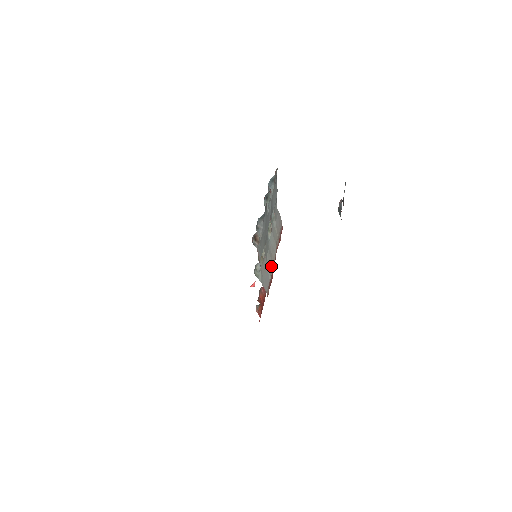
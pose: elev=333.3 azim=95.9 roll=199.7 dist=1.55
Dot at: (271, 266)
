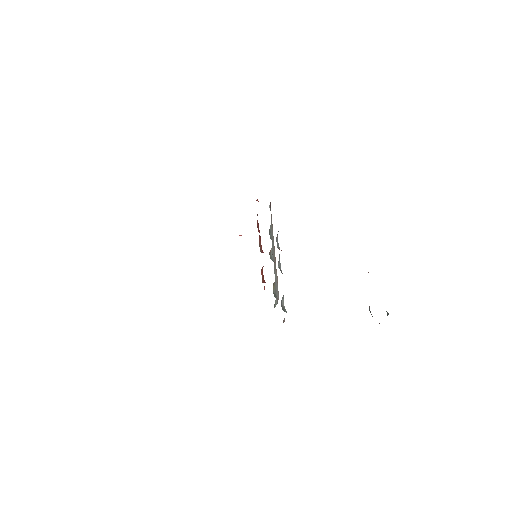
Dot at: (275, 268)
